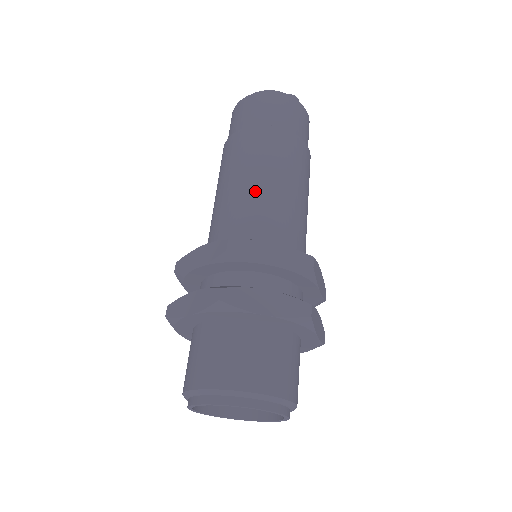
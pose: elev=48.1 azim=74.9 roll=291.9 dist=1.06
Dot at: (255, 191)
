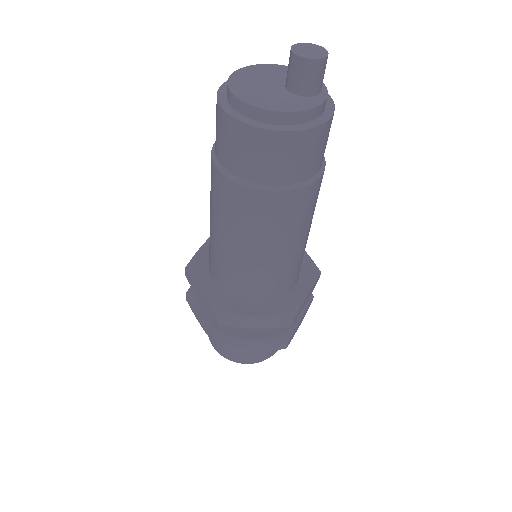
Dot at: (244, 260)
